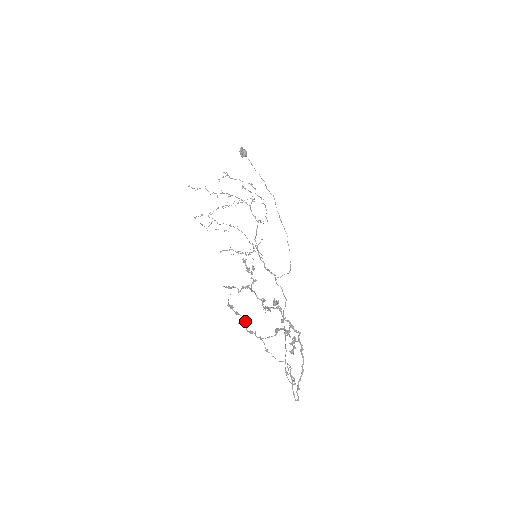
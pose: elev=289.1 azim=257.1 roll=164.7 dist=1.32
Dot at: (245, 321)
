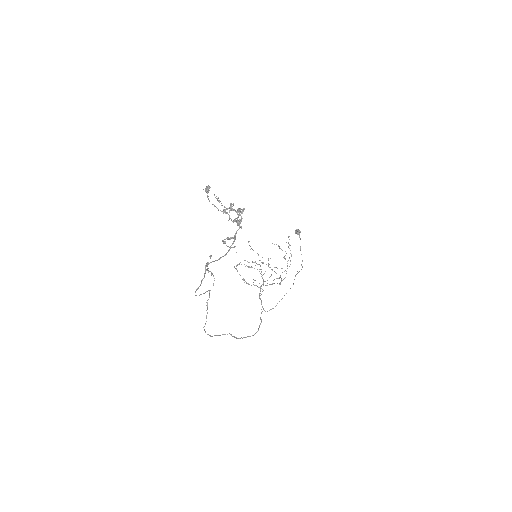
Dot at: (209, 190)
